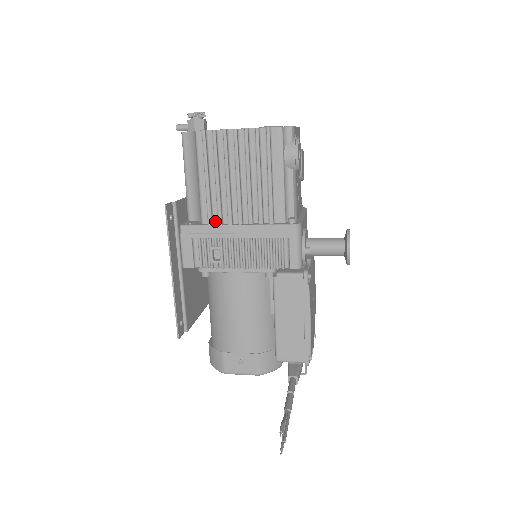
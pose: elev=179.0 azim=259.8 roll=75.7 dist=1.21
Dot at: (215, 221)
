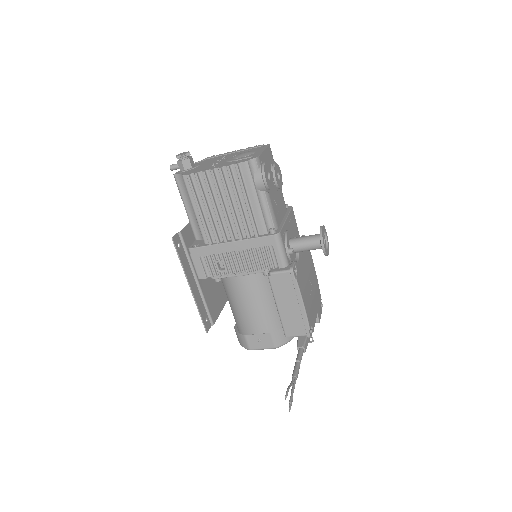
Dot at: (214, 241)
